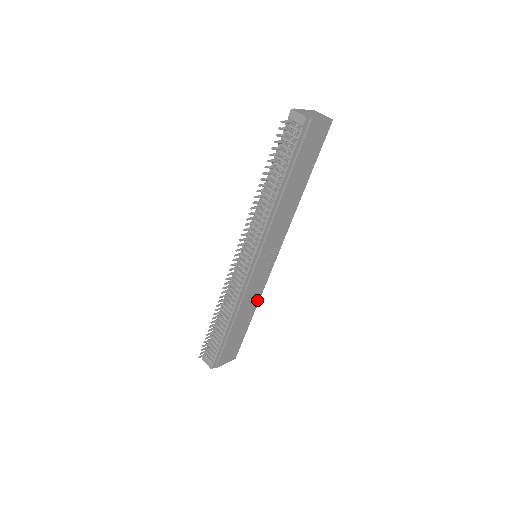
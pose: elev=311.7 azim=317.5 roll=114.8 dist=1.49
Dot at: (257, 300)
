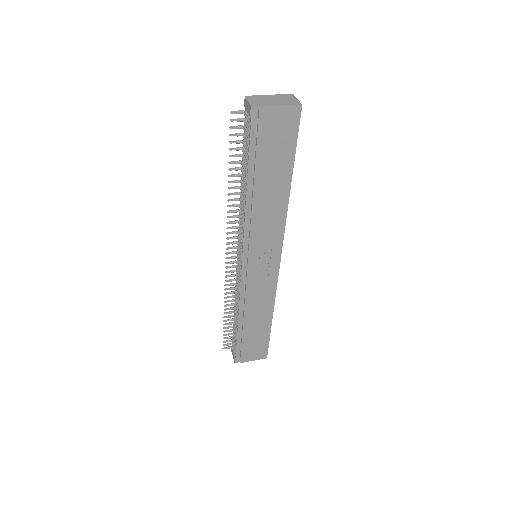
Dot at: (271, 302)
